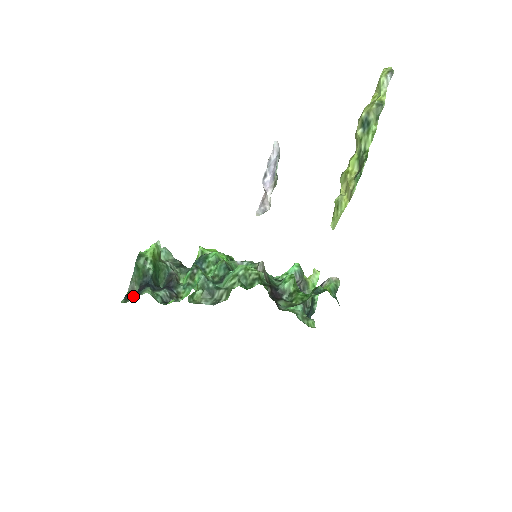
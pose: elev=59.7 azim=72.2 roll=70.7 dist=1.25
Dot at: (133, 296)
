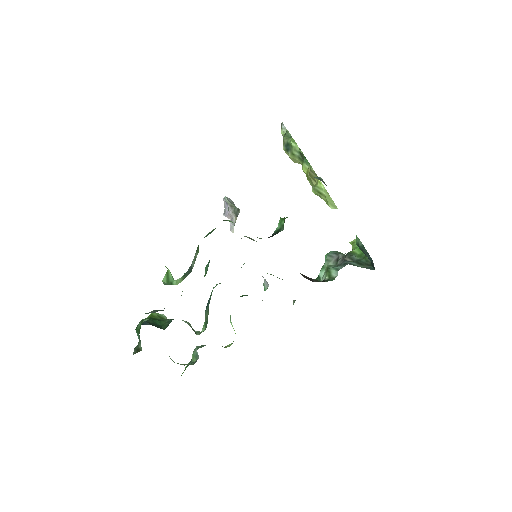
Dot at: occluded
